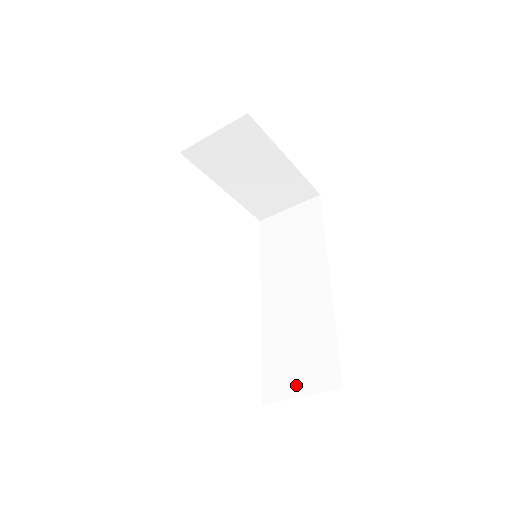
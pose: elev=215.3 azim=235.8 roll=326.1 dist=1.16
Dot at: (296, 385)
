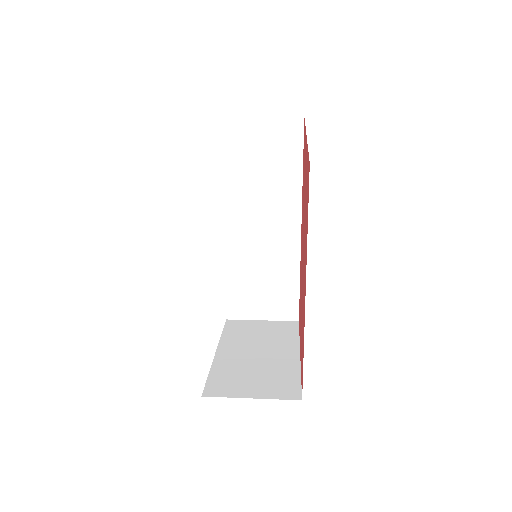
Dot at: (259, 312)
